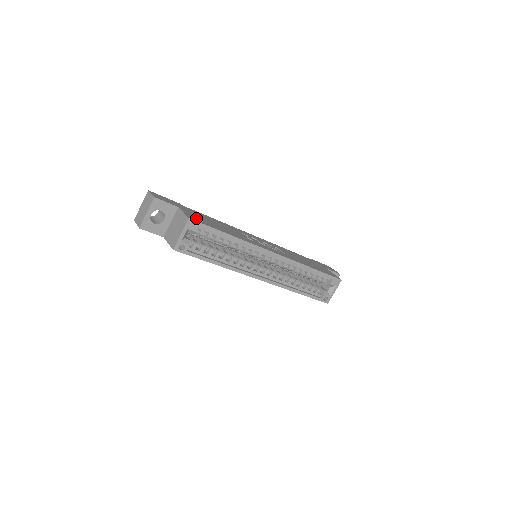
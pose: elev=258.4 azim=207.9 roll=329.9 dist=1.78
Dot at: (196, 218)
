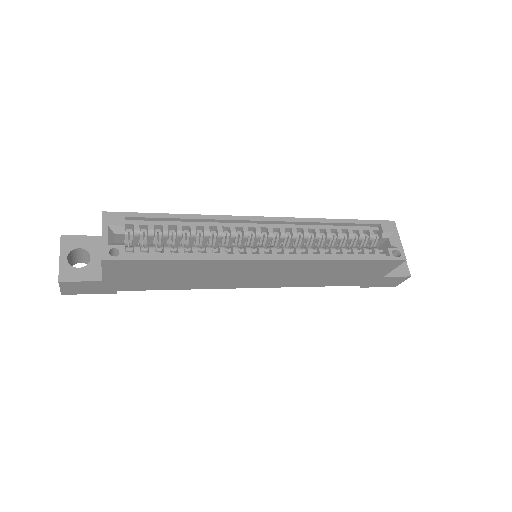
Dot at: occluded
